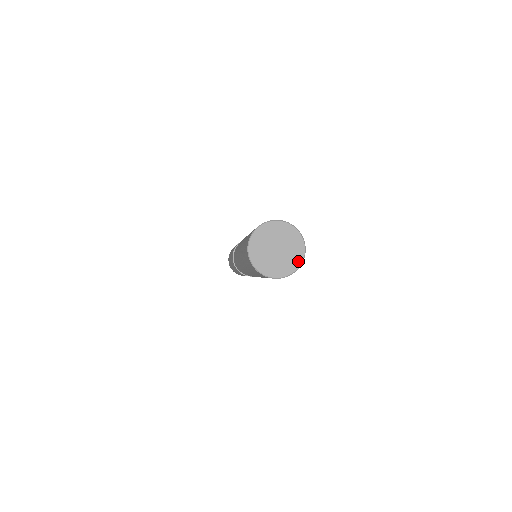
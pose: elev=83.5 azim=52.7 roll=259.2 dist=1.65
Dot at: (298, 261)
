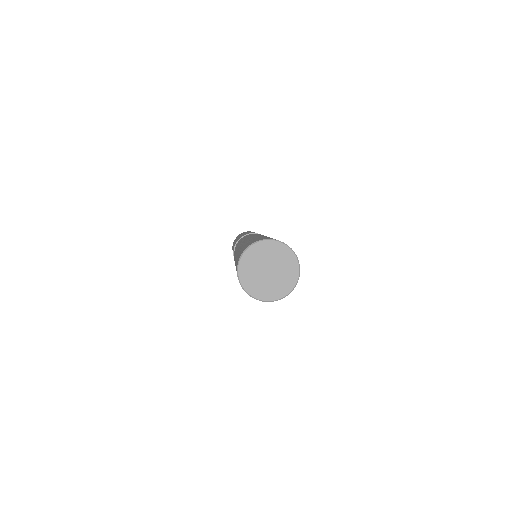
Dot at: (292, 259)
